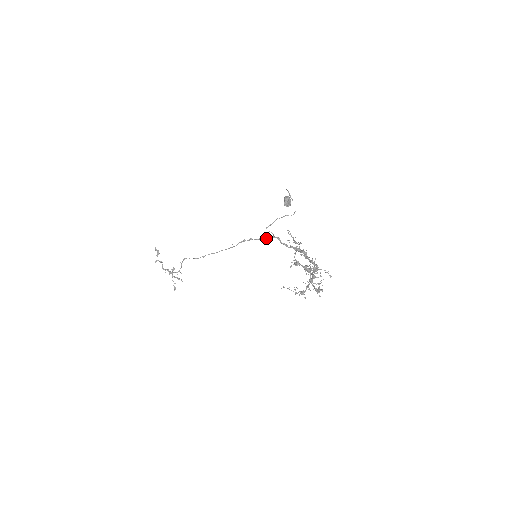
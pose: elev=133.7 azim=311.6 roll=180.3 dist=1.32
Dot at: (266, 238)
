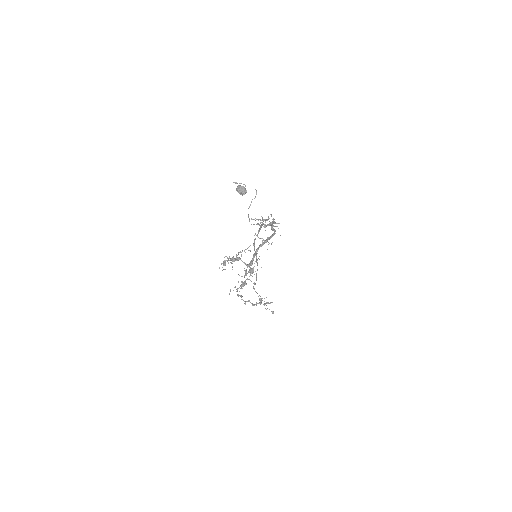
Dot at: (259, 231)
